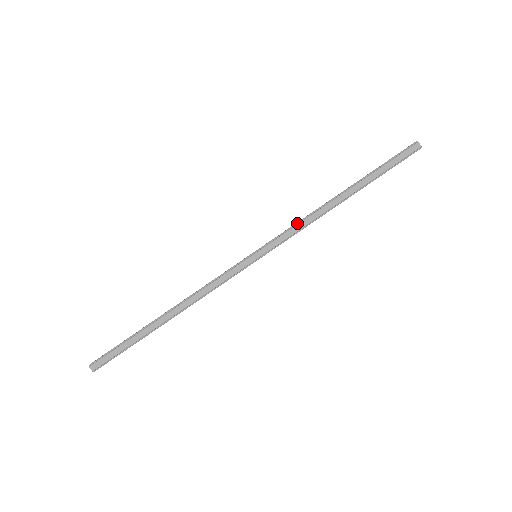
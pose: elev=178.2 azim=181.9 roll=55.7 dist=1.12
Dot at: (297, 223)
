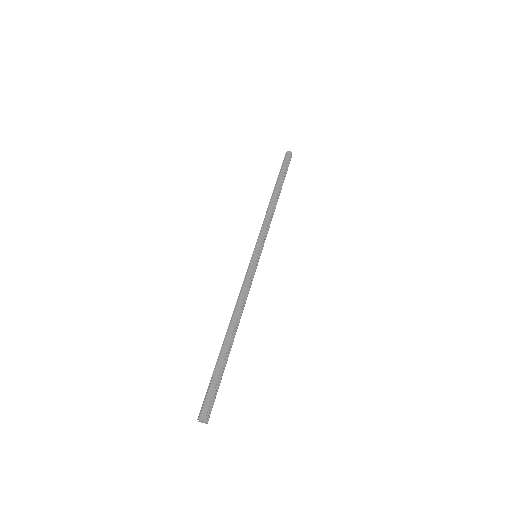
Dot at: (263, 223)
